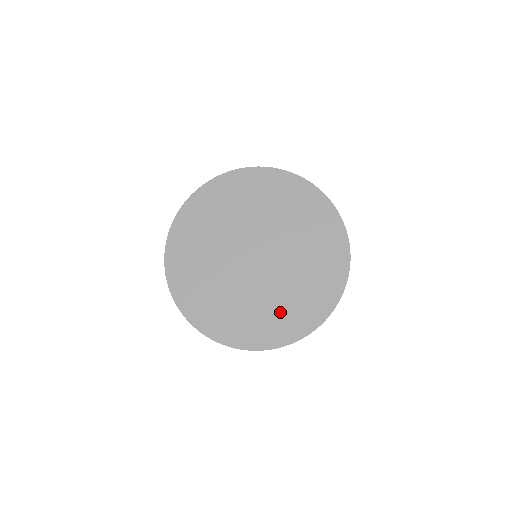
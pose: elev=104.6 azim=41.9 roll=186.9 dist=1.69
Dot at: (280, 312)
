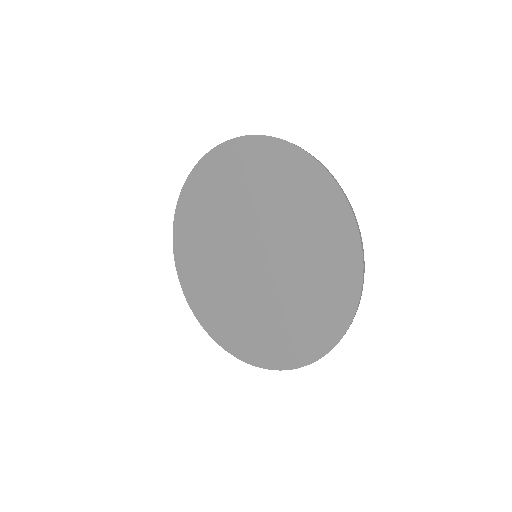
Dot at: (276, 331)
